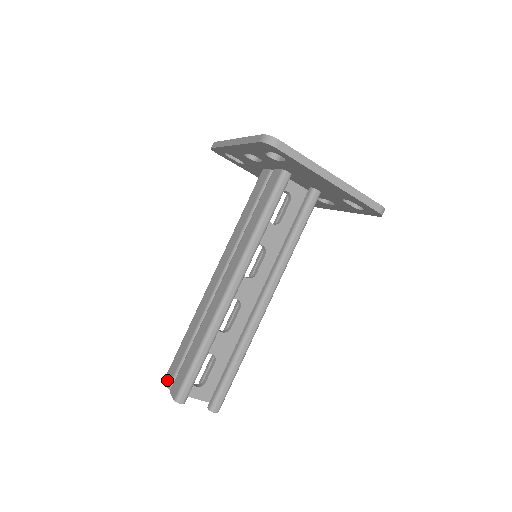
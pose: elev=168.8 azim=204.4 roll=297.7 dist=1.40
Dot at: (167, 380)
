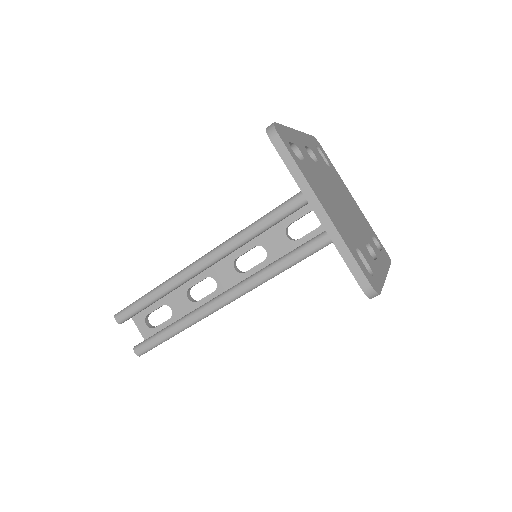
Dot at: occluded
